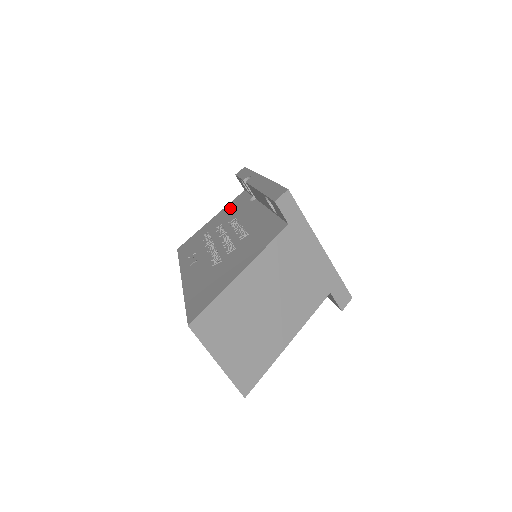
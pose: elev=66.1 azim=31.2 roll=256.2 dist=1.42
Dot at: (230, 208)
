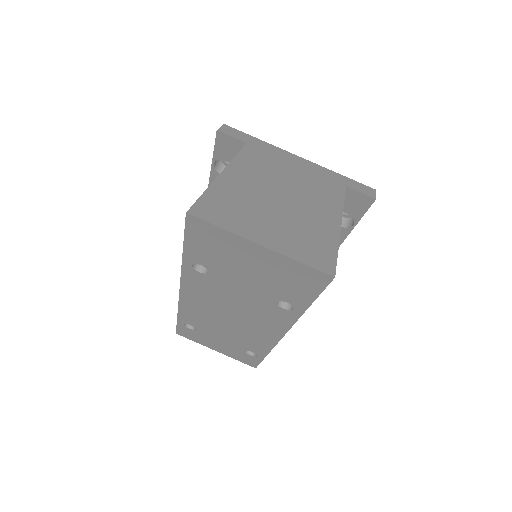
Dot at: occluded
